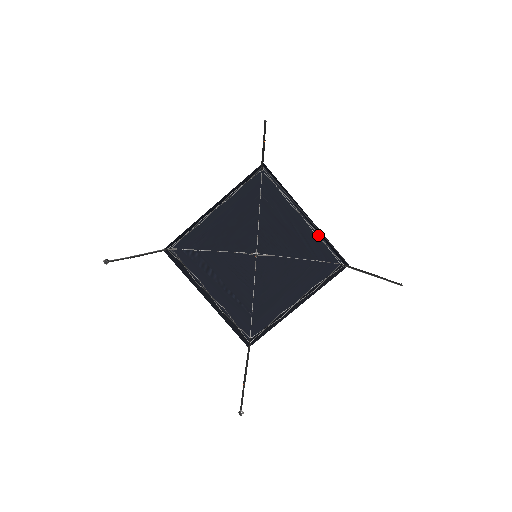
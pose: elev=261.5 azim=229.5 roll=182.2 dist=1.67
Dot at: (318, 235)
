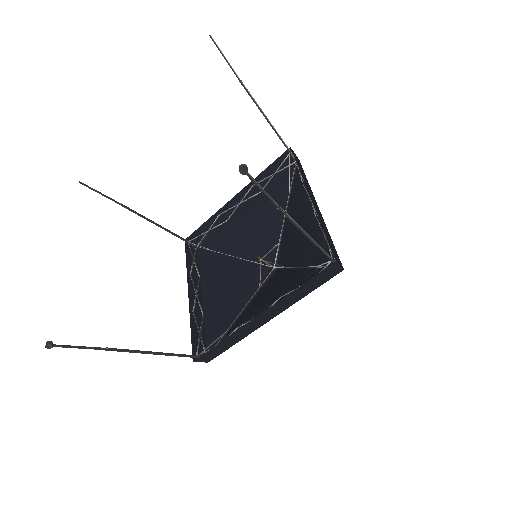
Dot at: (265, 190)
